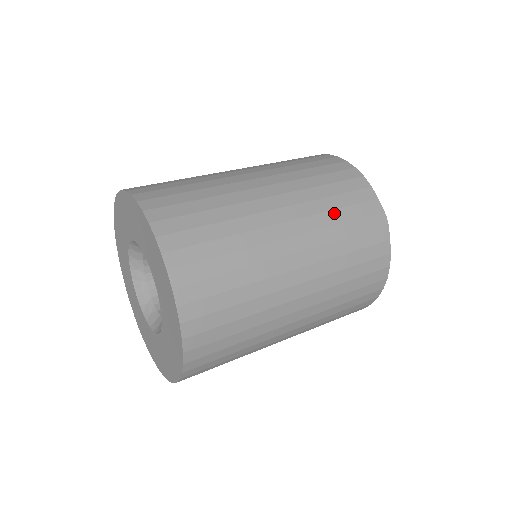
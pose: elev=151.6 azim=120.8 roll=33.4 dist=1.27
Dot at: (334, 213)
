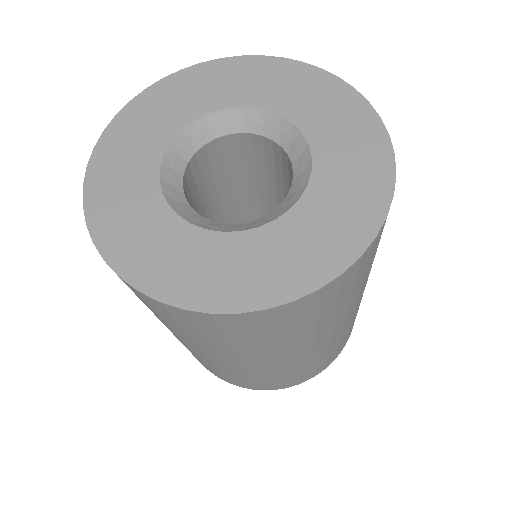
Dot at: occluded
